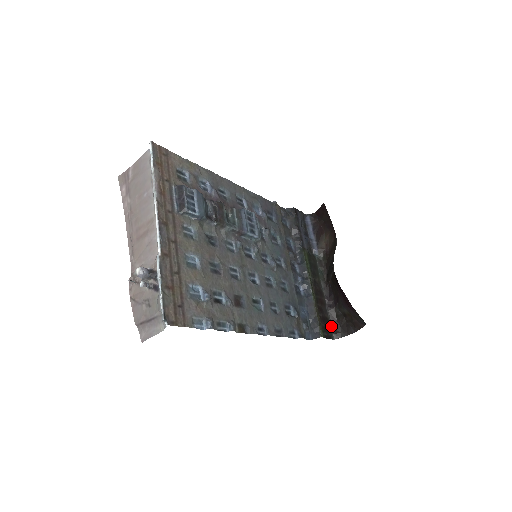
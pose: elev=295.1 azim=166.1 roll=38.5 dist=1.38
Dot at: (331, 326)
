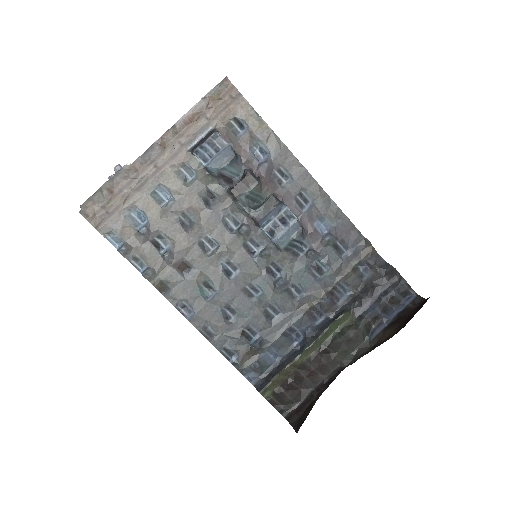
Dot at: (297, 405)
